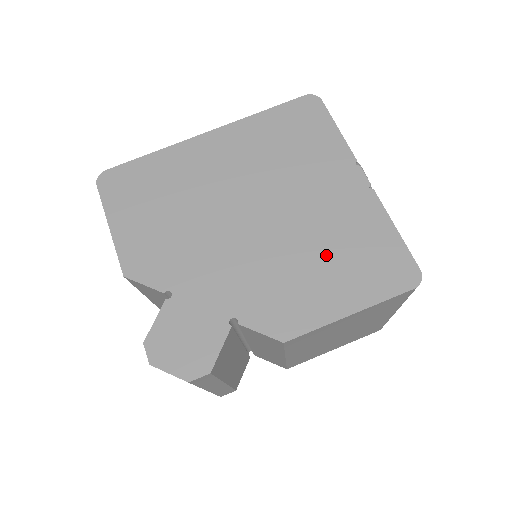
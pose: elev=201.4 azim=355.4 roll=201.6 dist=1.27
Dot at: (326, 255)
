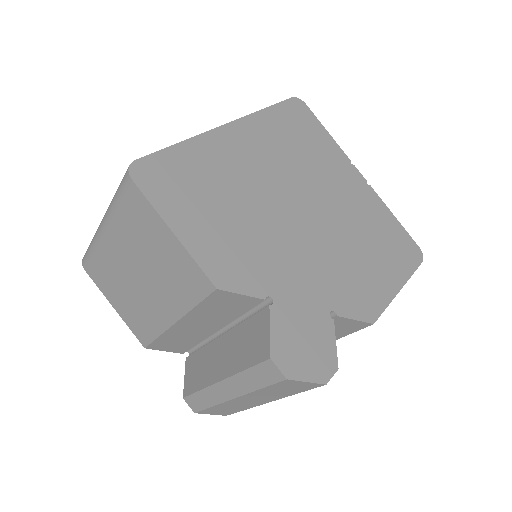
Dot at: (367, 242)
